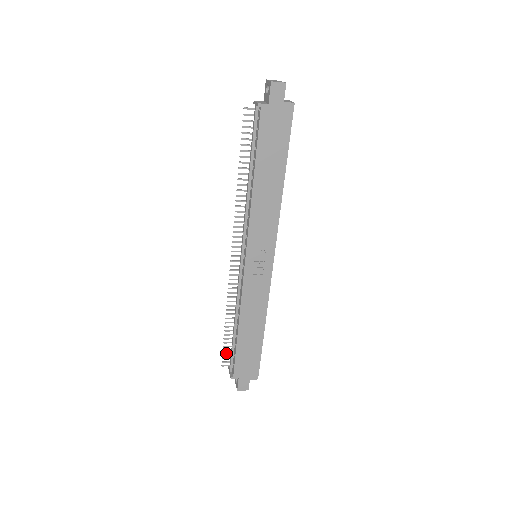
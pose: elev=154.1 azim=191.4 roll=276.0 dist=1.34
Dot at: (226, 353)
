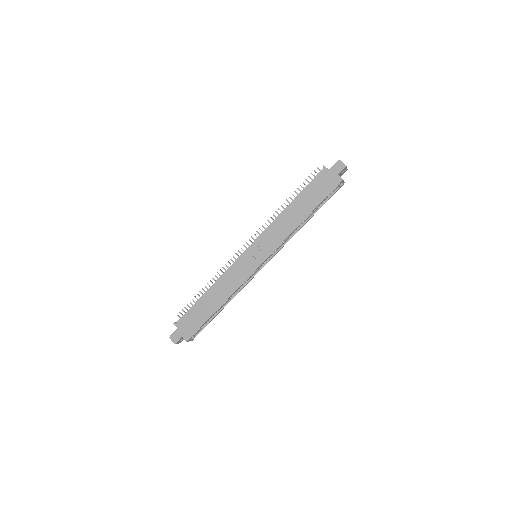
Dot at: (187, 309)
